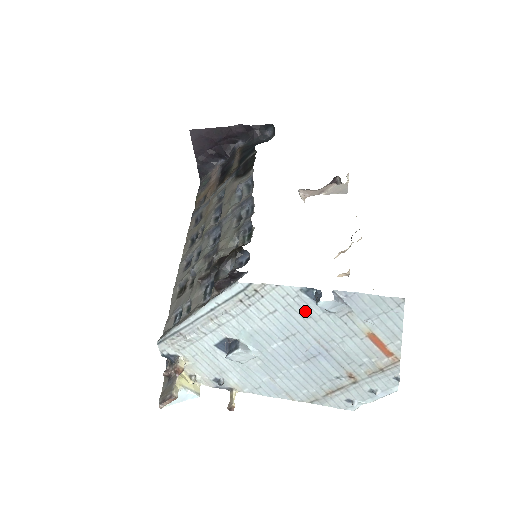
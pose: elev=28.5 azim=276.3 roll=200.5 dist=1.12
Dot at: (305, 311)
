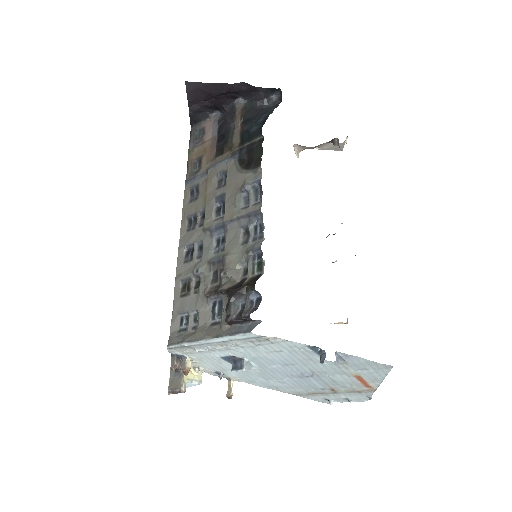
Dot at: (307, 356)
